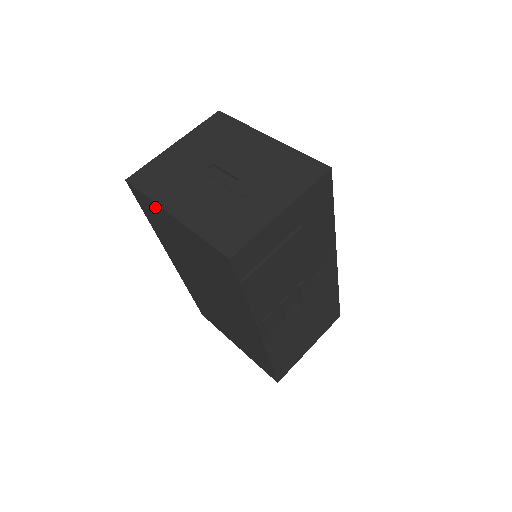
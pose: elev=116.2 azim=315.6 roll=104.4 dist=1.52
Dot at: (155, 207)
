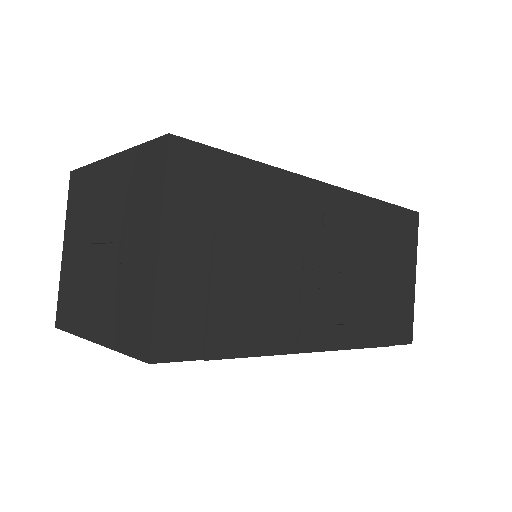
Dot at: occluded
